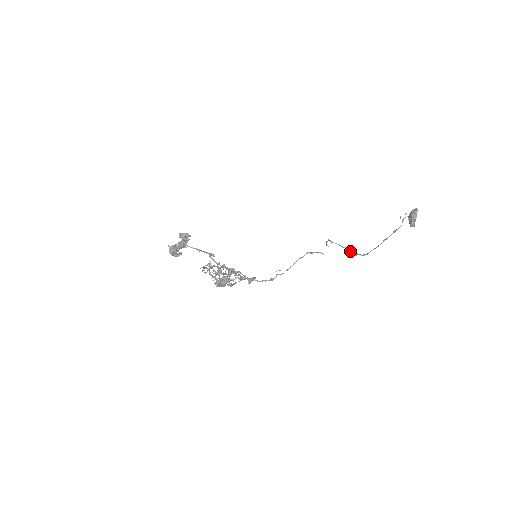
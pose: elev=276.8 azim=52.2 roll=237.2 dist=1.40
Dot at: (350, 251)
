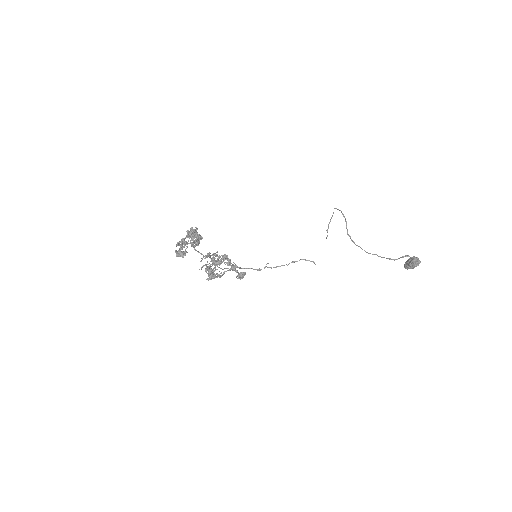
Dot at: (346, 223)
